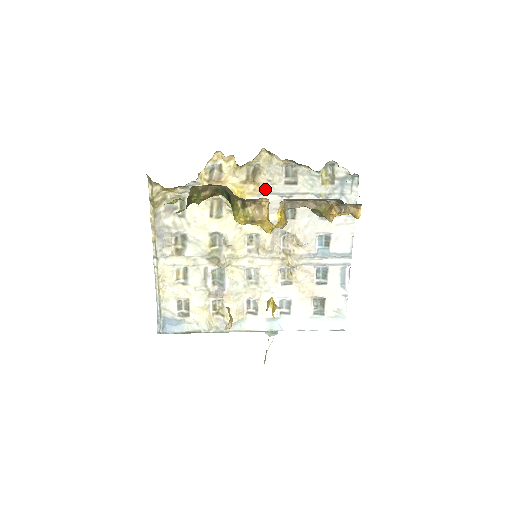
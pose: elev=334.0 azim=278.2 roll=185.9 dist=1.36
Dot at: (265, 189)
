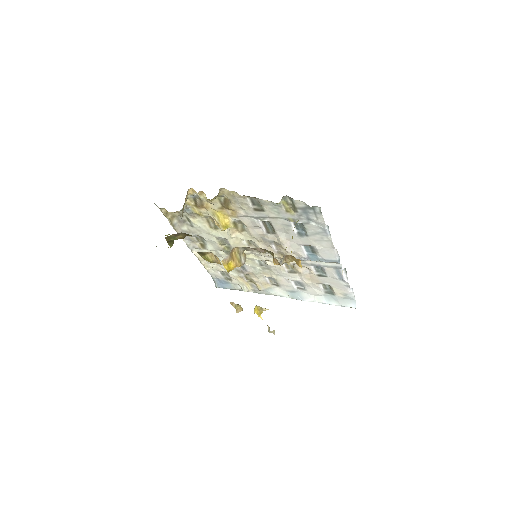
Dot at: (240, 213)
